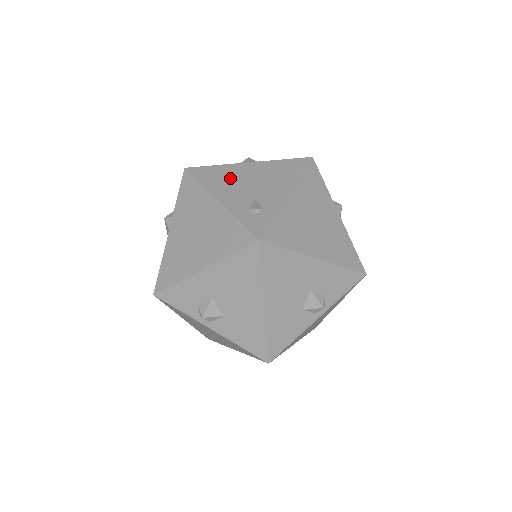
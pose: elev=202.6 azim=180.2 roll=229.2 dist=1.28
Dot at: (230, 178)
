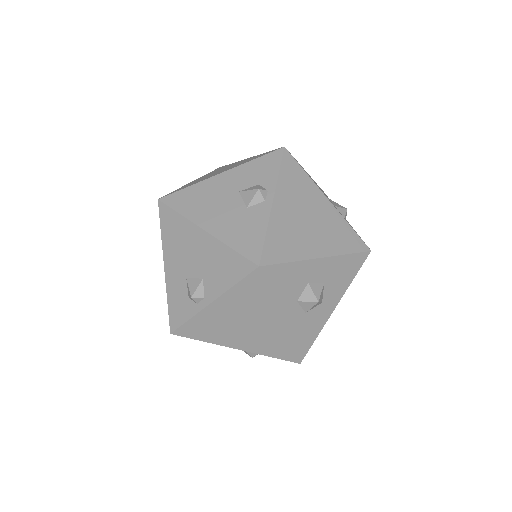
Dot at: occluded
